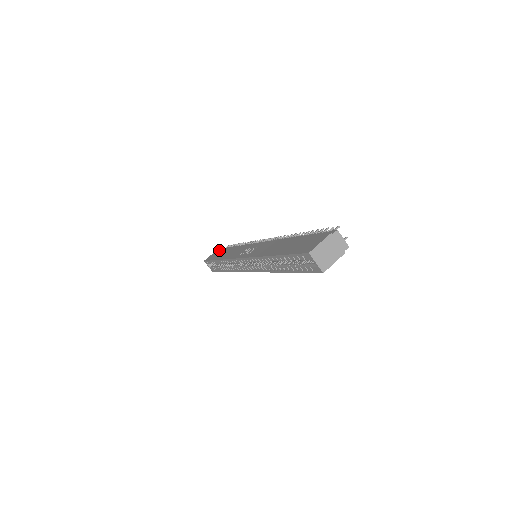
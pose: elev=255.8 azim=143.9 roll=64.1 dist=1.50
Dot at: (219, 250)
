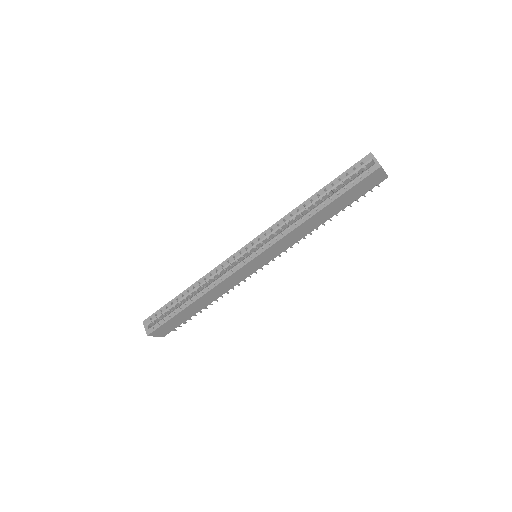
Dot at: occluded
